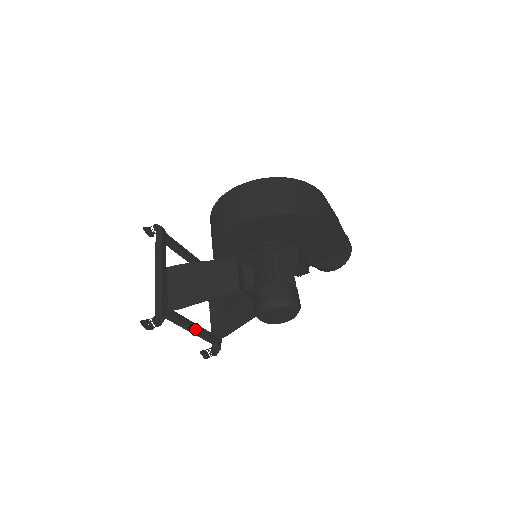
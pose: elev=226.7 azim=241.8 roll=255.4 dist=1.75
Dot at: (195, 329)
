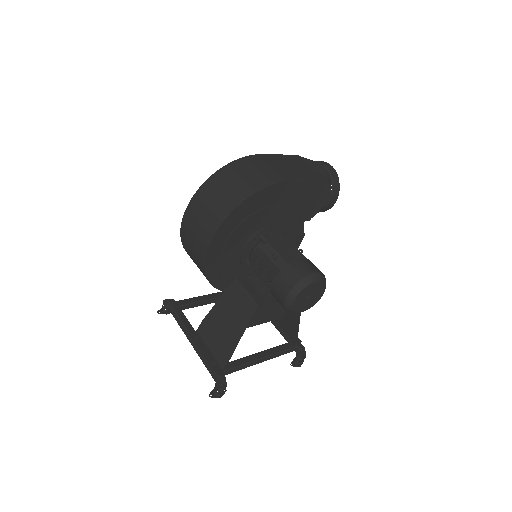
Dot at: (264, 357)
